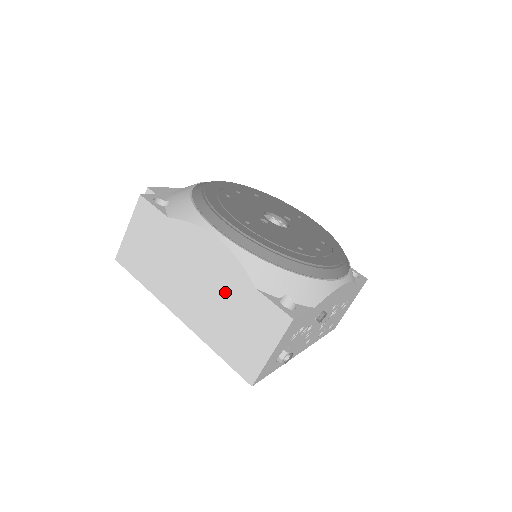
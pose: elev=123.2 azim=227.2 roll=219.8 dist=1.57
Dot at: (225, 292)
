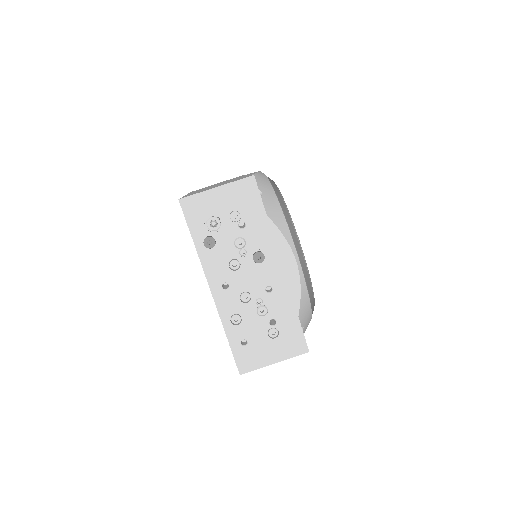
Dot at: occluded
